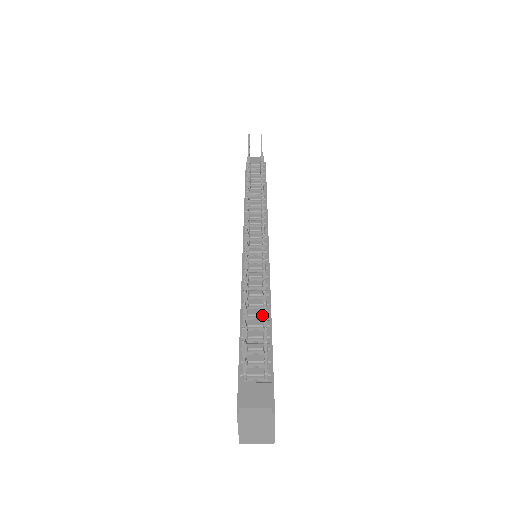
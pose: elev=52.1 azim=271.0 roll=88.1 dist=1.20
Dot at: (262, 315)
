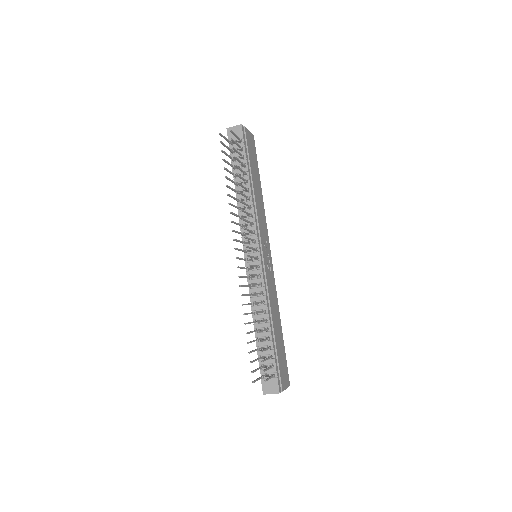
Dot at: (266, 327)
